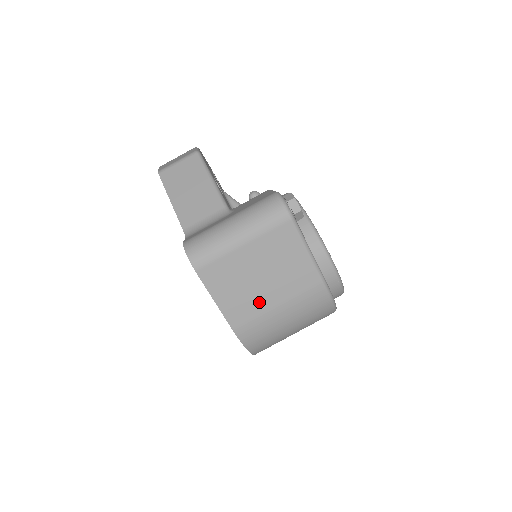
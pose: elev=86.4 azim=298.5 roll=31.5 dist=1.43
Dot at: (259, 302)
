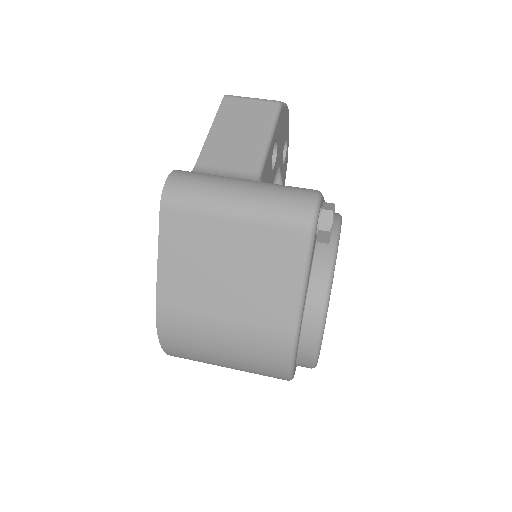
Dot at: (206, 299)
